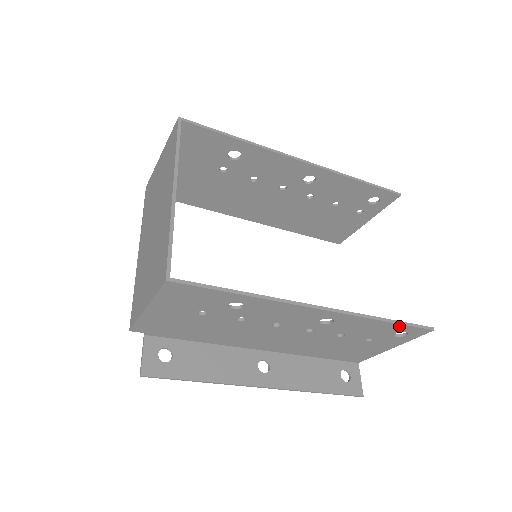
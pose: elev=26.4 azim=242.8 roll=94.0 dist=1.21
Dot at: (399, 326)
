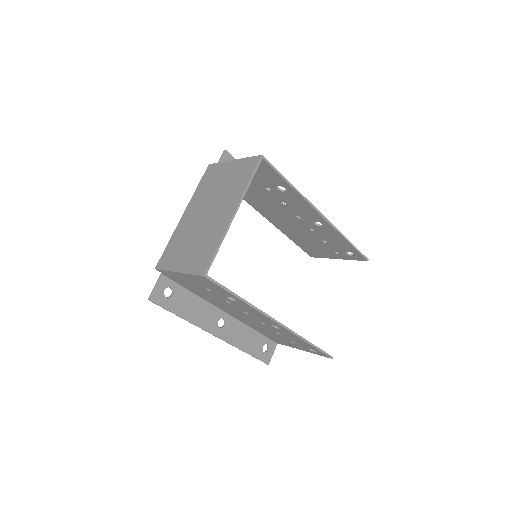
Dot at: (315, 348)
